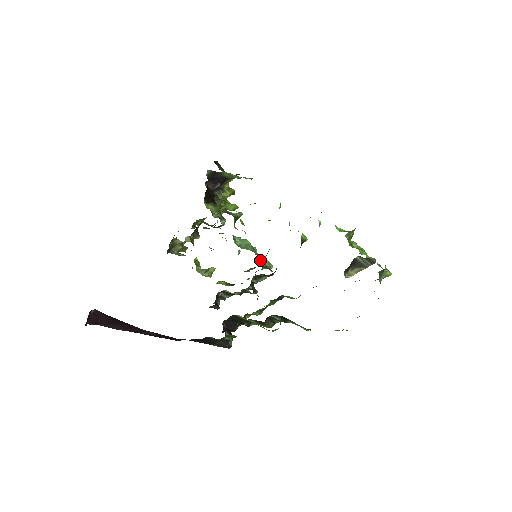
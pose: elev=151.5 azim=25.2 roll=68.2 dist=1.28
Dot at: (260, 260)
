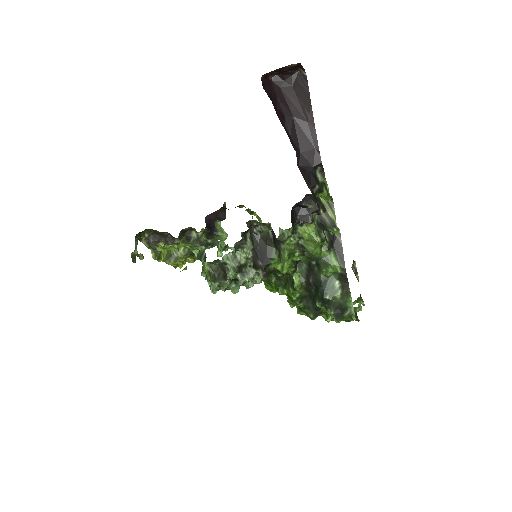
Dot at: occluded
